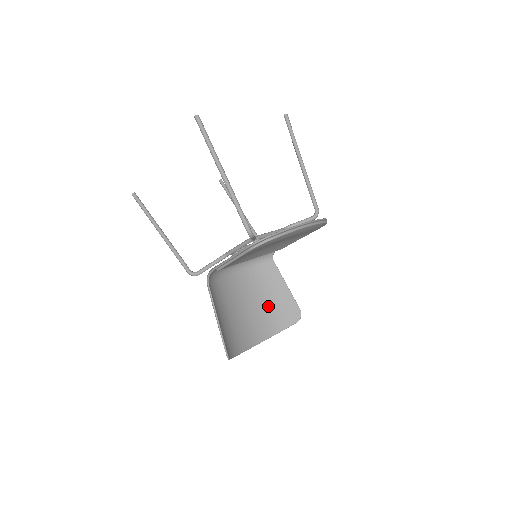
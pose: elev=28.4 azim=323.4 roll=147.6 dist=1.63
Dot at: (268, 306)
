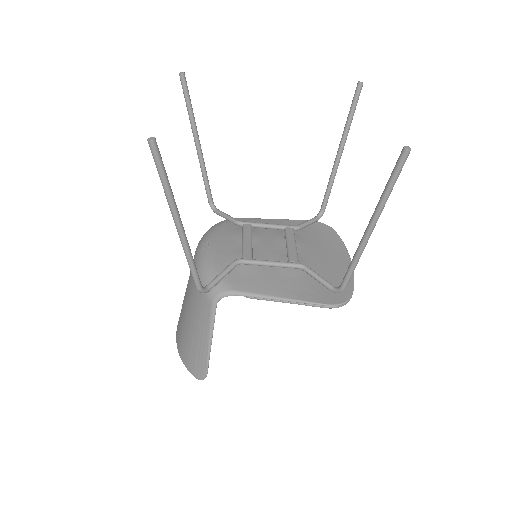
Dot at: occluded
